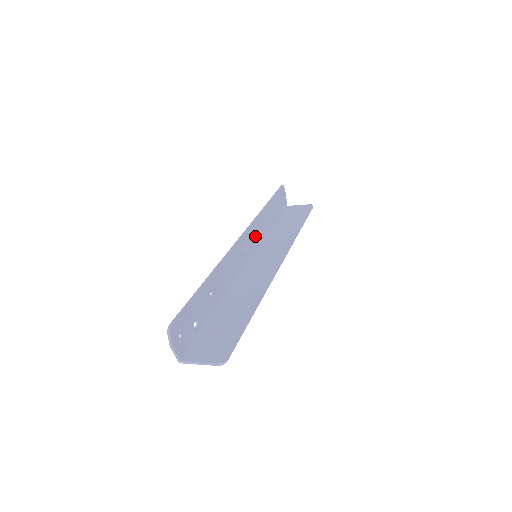
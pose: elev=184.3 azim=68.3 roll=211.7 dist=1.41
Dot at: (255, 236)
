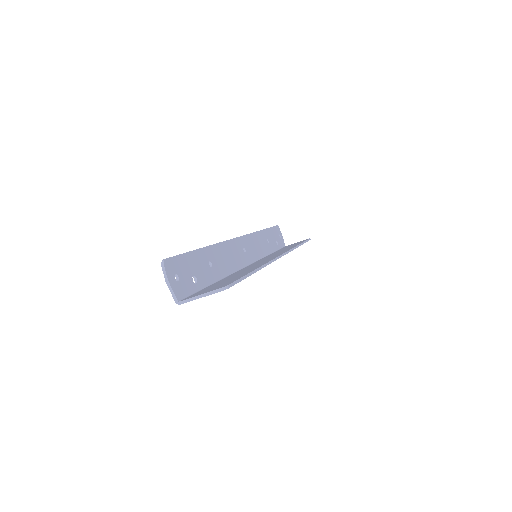
Dot at: (254, 247)
